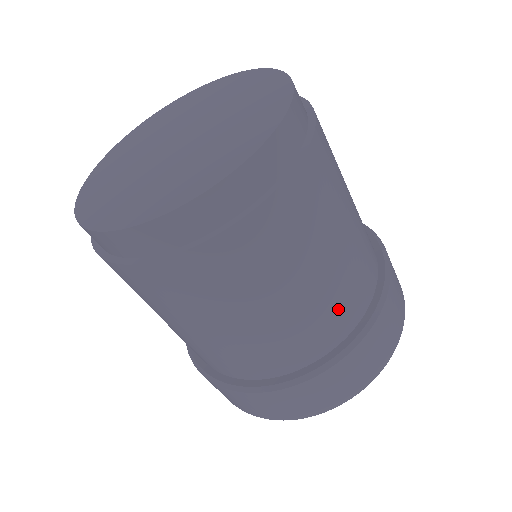
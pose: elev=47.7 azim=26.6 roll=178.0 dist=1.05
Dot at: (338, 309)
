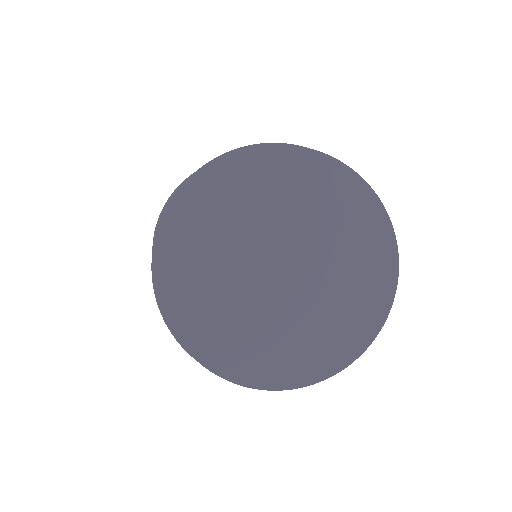
Dot at: occluded
